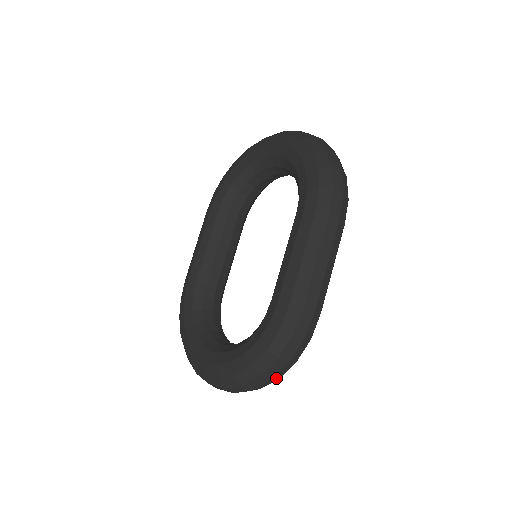
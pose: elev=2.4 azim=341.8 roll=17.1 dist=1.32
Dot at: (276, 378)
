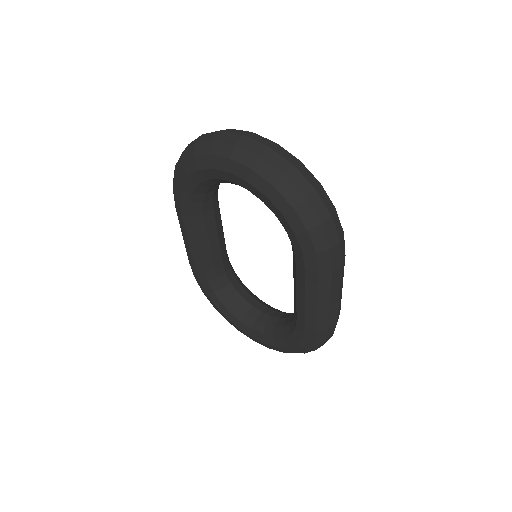
Dot at: occluded
